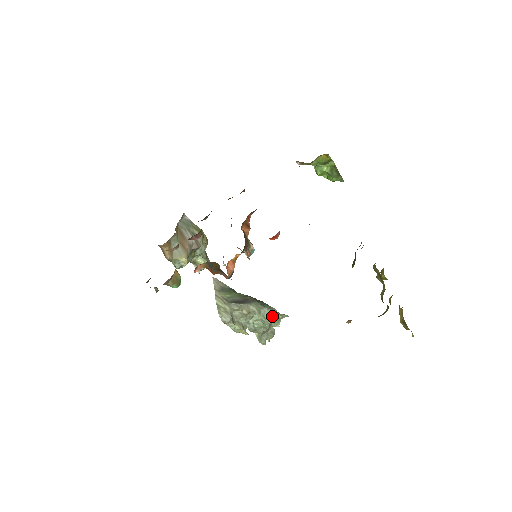
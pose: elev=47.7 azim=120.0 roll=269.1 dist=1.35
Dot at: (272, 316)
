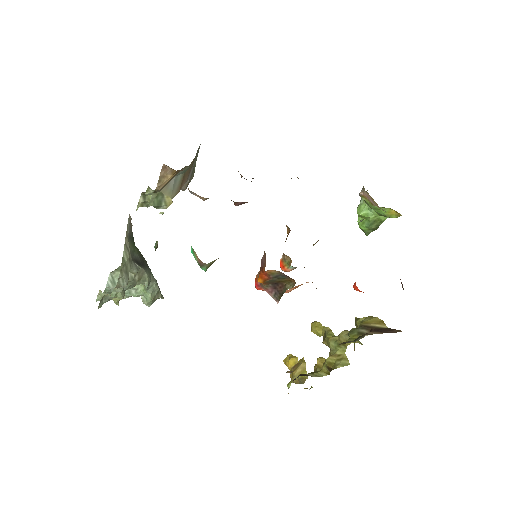
Dot at: (155, 293)
